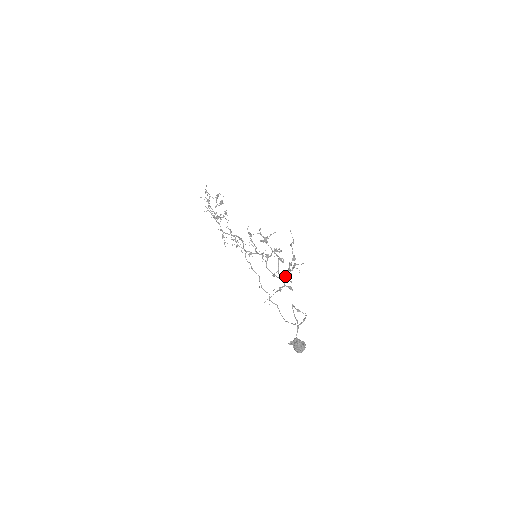
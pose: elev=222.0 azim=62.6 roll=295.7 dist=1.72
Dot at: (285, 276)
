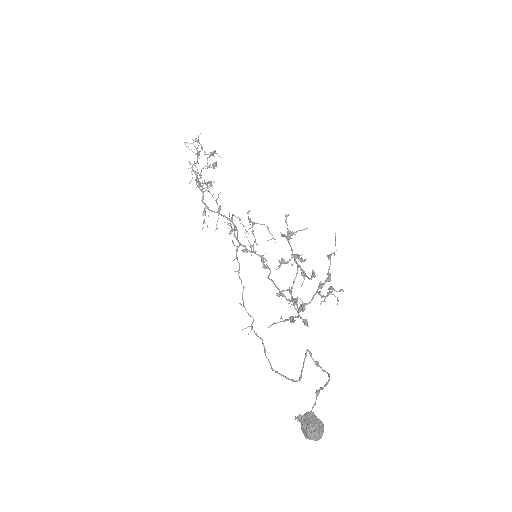
Dot at: (296, 300)
